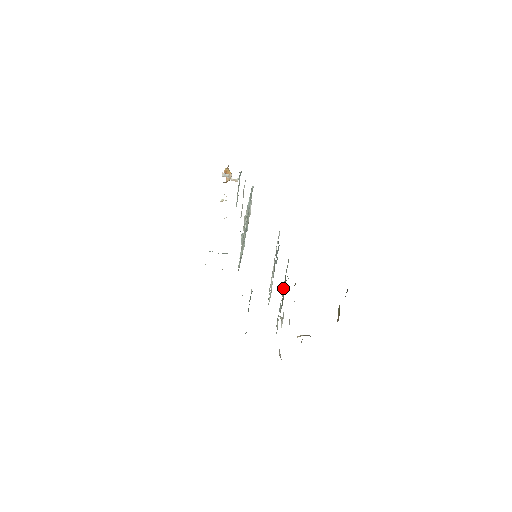
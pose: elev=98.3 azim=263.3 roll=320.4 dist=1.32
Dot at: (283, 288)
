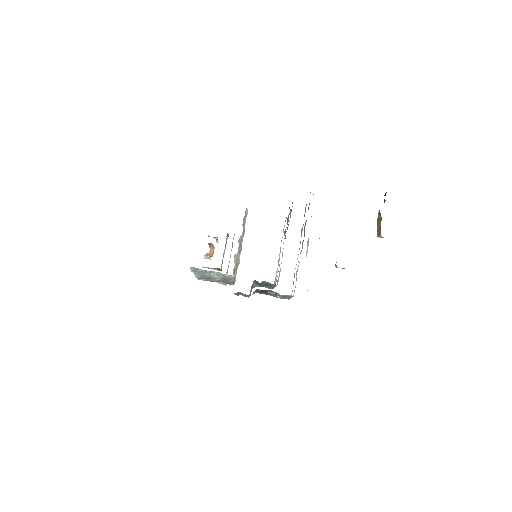
Dot at: occluded
